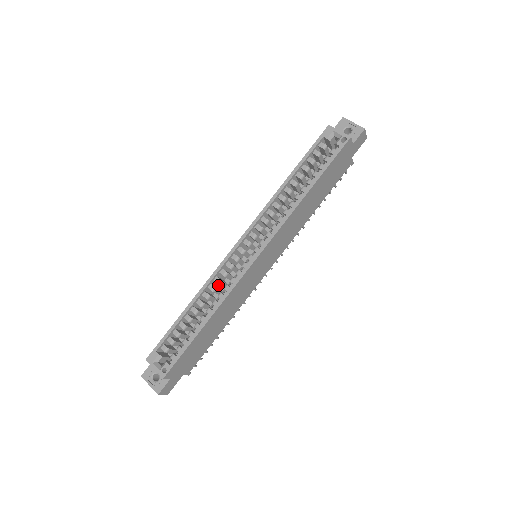
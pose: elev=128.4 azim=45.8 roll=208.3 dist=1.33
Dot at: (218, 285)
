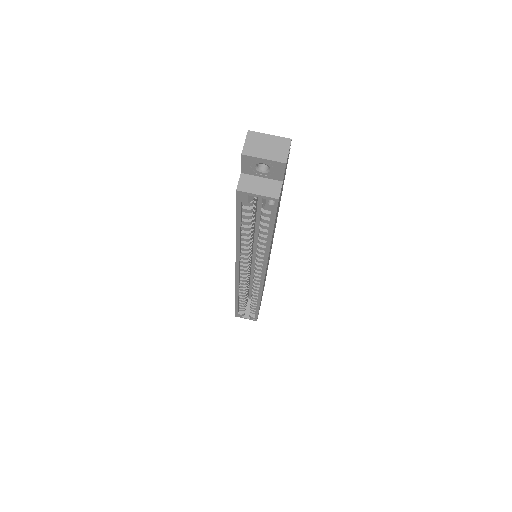
Dot at: occluded
